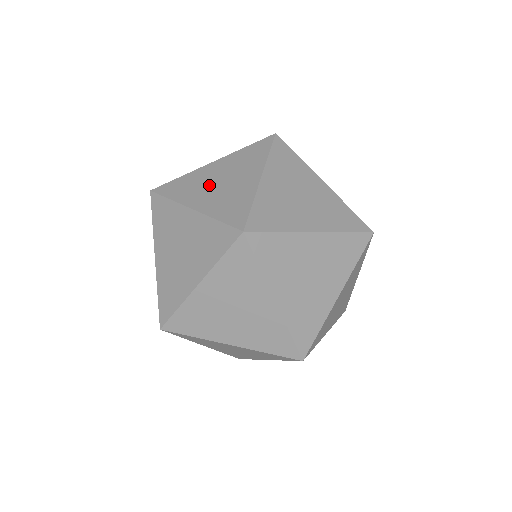
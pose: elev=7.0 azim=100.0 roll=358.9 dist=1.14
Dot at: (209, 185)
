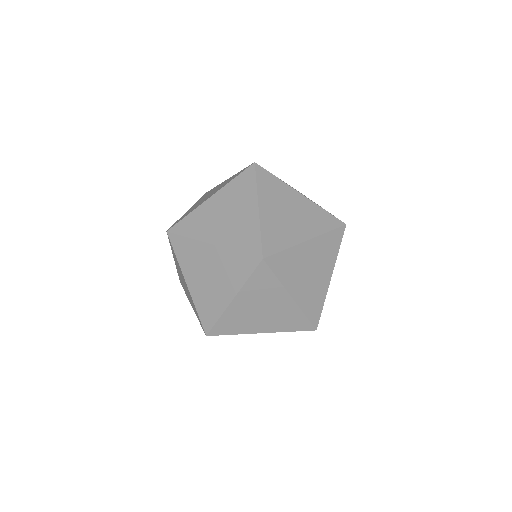
Dot at: occluded
